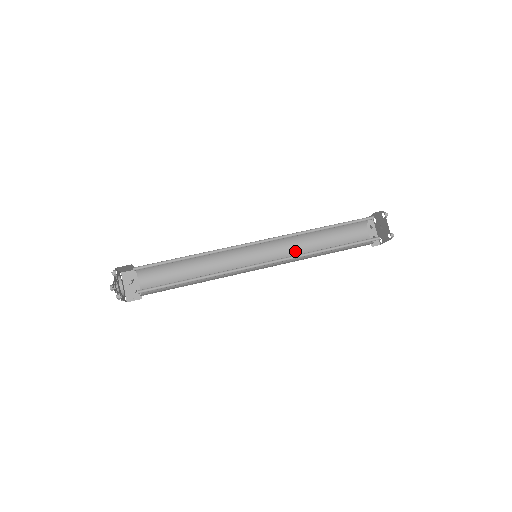
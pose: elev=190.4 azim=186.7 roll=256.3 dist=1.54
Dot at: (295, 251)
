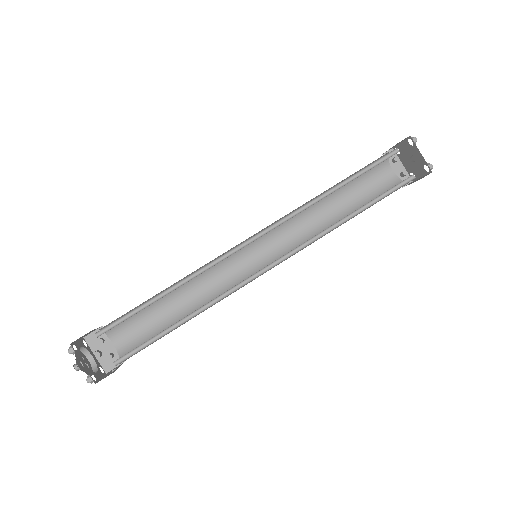
Dot at: (304, 228)
